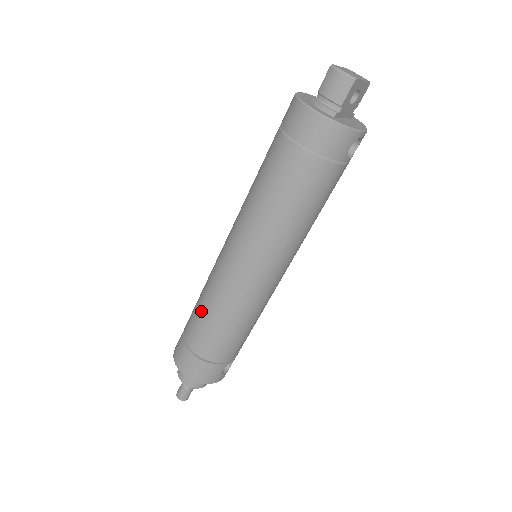
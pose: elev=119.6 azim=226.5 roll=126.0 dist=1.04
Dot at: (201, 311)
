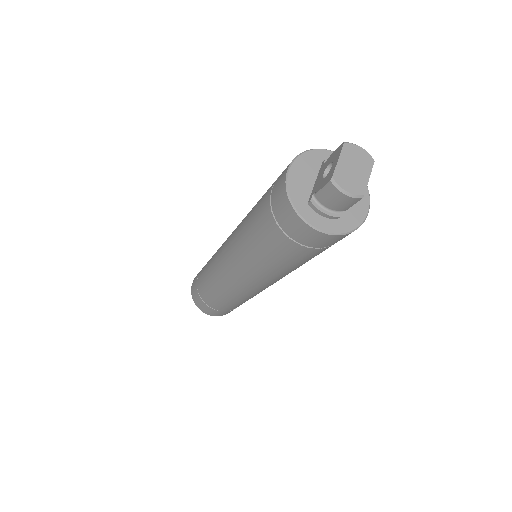
Dot at: (215, 294)
